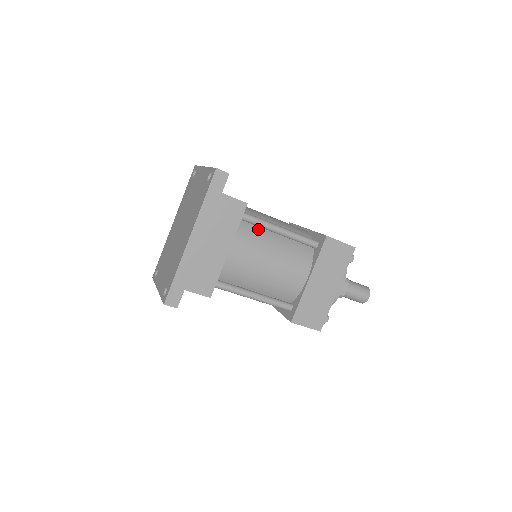
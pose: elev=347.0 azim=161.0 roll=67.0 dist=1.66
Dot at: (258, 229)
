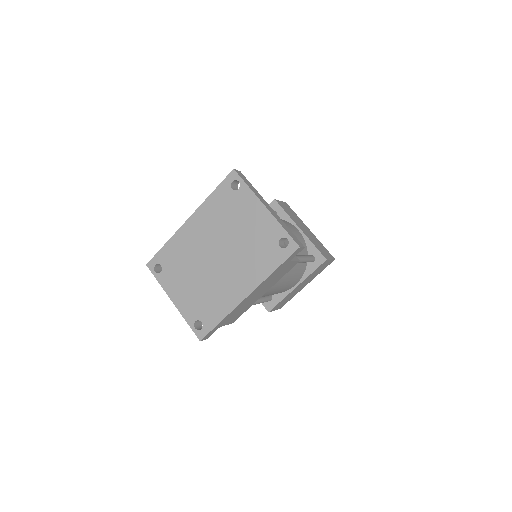
Dot at: occluded
